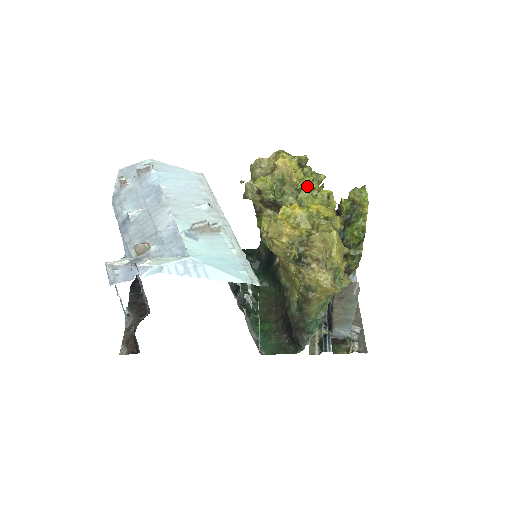
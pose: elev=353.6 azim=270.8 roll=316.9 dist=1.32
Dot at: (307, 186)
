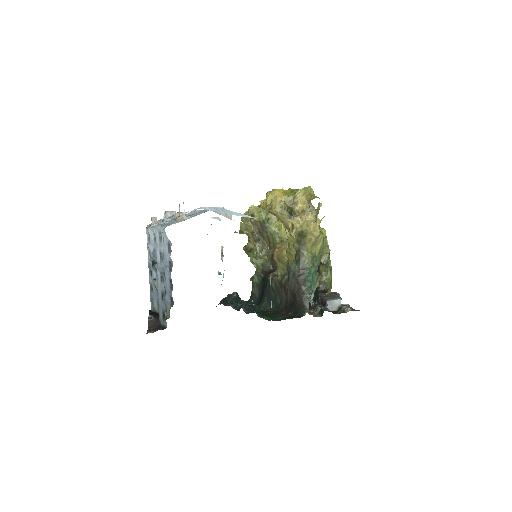
Dot at: occluded
